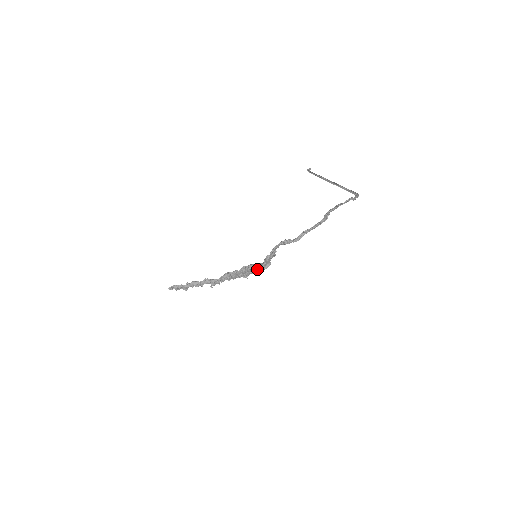
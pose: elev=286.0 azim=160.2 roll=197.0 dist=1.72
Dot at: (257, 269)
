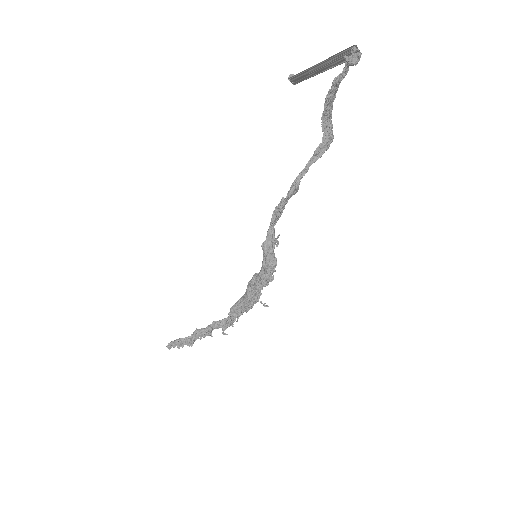
Dot at: (261, 277)
